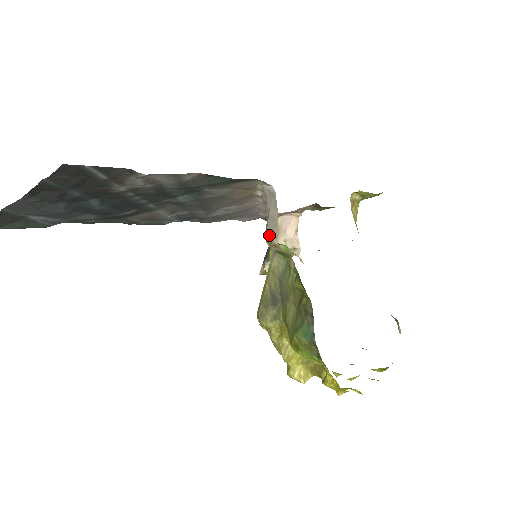
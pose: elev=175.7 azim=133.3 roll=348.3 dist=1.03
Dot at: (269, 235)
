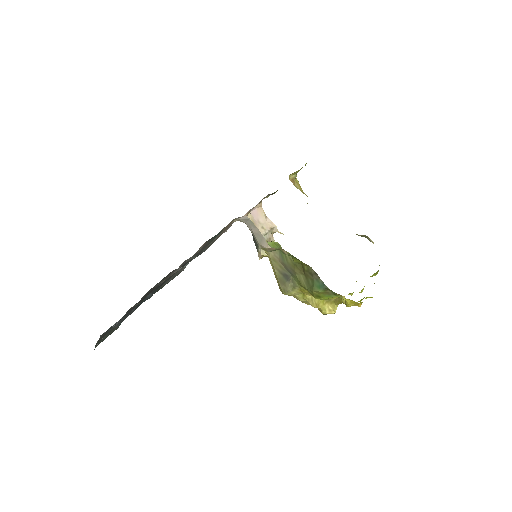
Dot at: (262, 245)
